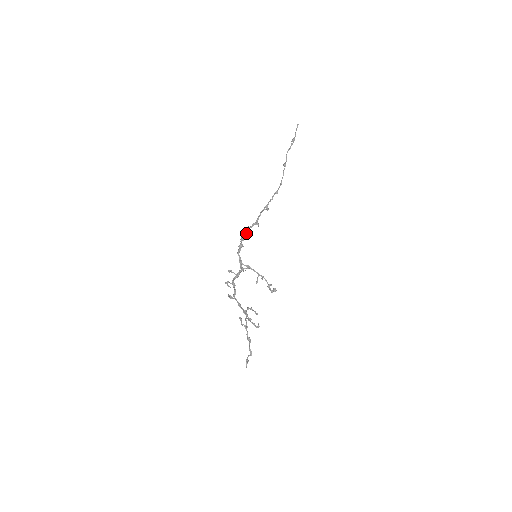
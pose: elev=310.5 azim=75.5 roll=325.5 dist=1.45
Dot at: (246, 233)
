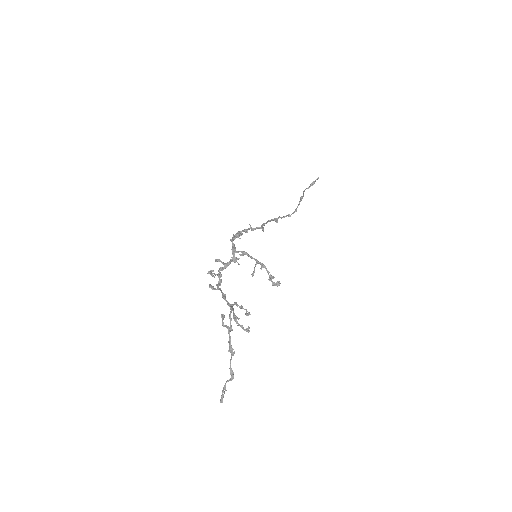
Dot at: (246, 231)
